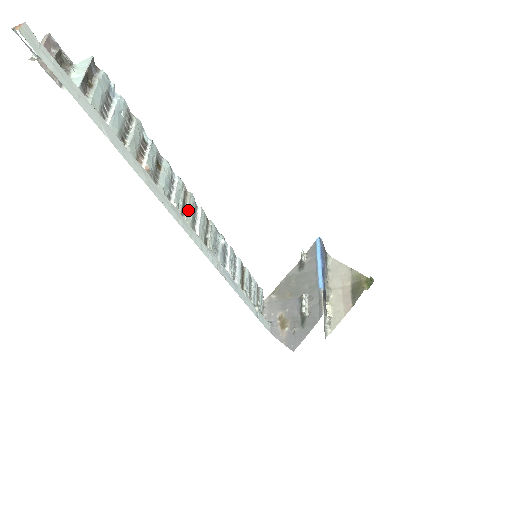
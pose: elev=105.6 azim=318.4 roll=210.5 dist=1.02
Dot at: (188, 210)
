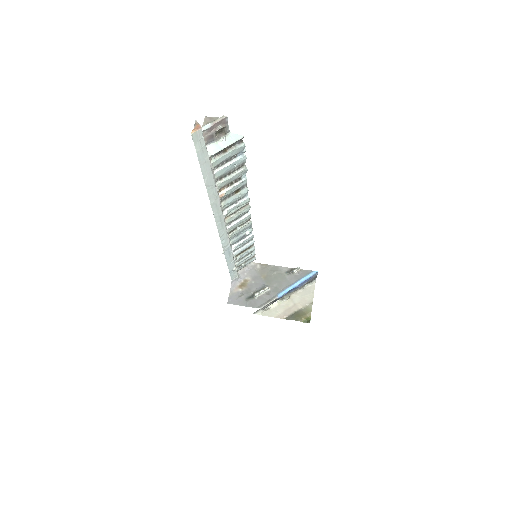
Dot at: (236, 215)
